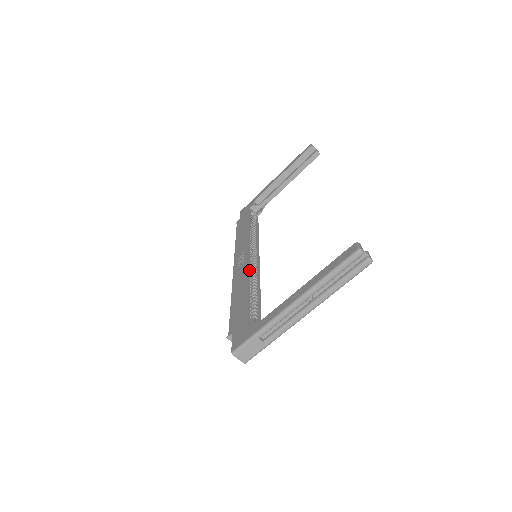
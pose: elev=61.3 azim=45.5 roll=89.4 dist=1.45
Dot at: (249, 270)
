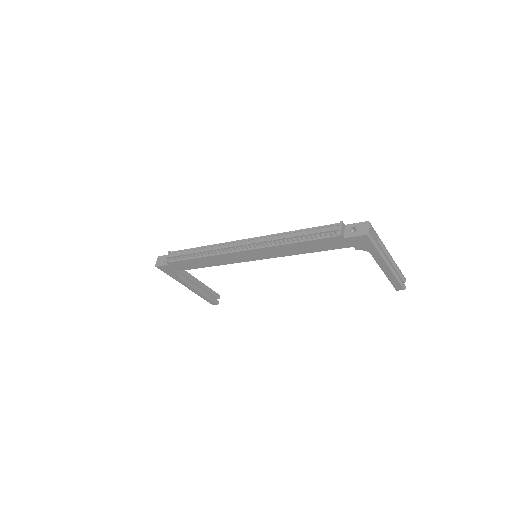
Dot at: occluded
